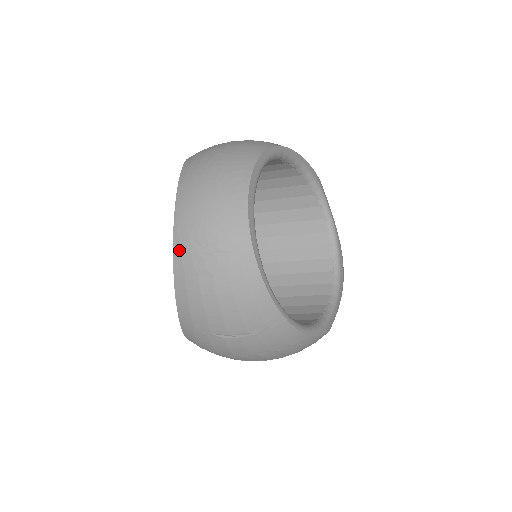
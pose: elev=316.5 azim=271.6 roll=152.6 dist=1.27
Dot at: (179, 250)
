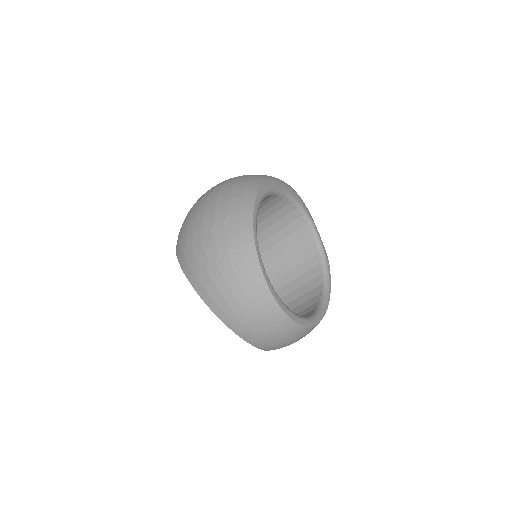
Dot at: occluded
